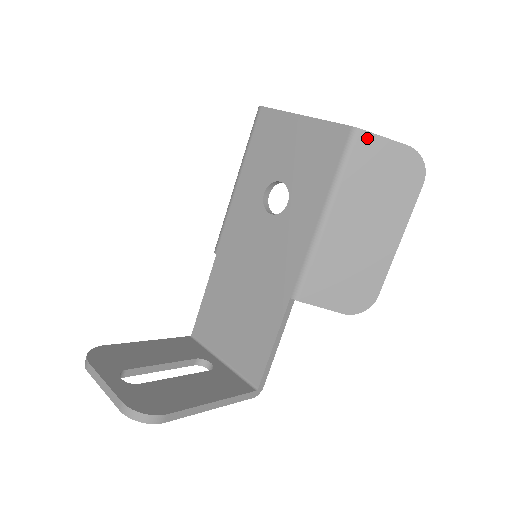
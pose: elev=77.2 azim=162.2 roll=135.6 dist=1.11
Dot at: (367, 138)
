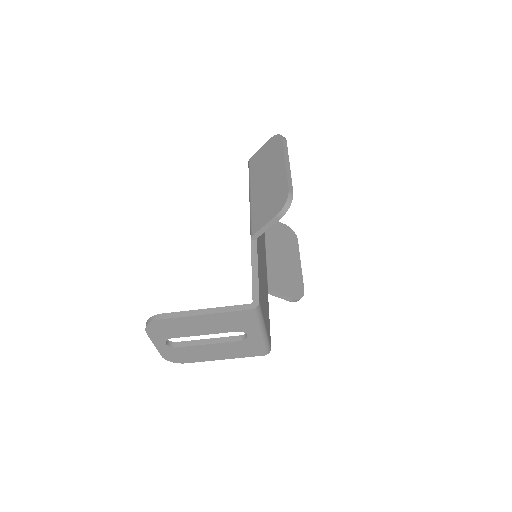
Dot at: (253, 158)
